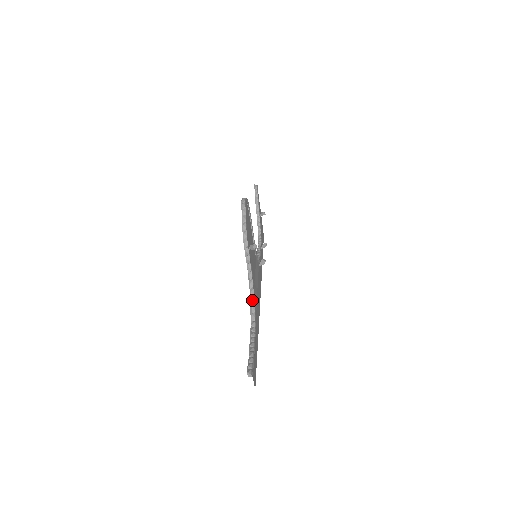
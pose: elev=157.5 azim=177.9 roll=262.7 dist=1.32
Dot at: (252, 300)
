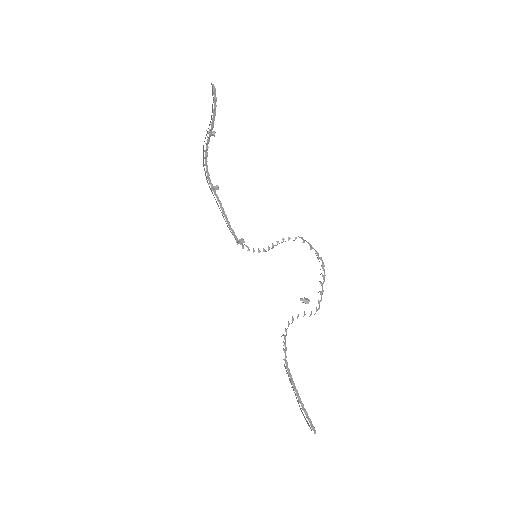
Dot at: (285, 341)
